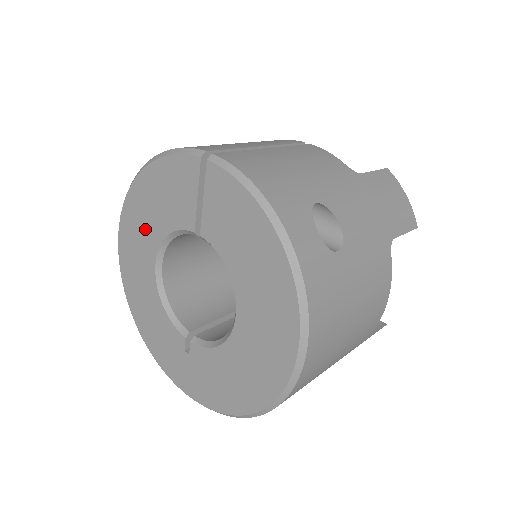
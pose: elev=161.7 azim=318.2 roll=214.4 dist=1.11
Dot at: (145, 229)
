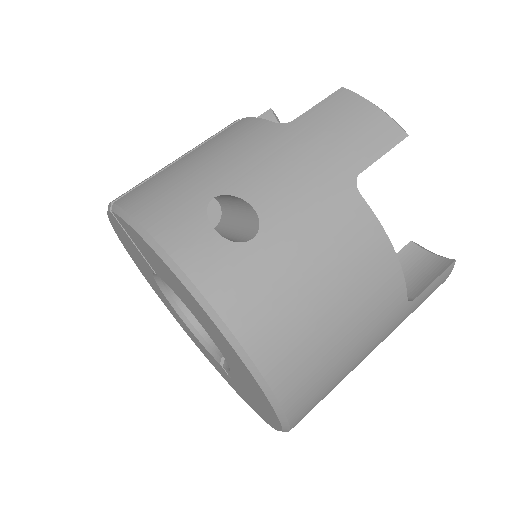
Dot at: (150, 279)
